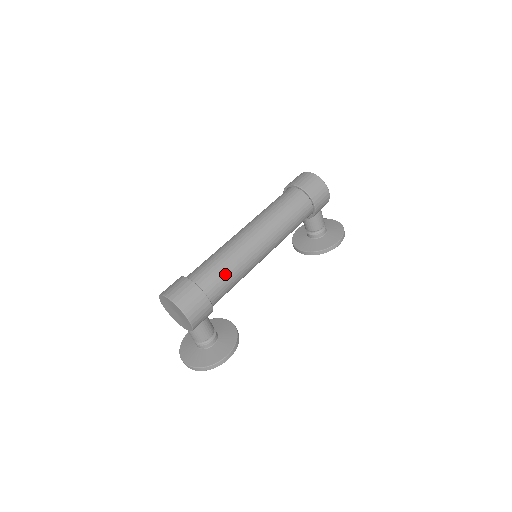
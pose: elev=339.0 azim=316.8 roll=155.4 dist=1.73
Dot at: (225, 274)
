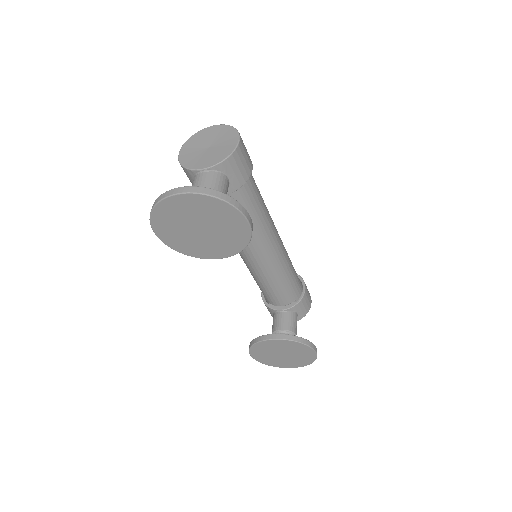
Dot at: occluded
